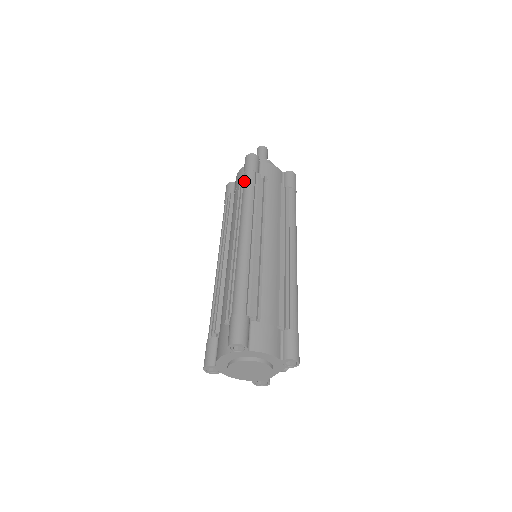
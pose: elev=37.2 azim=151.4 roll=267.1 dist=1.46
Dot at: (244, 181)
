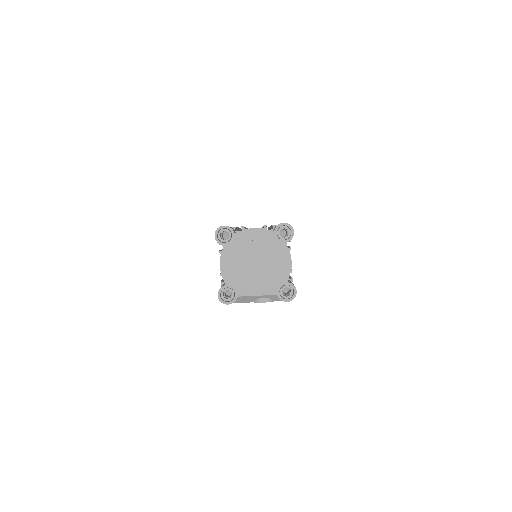
Dot at: occluded
